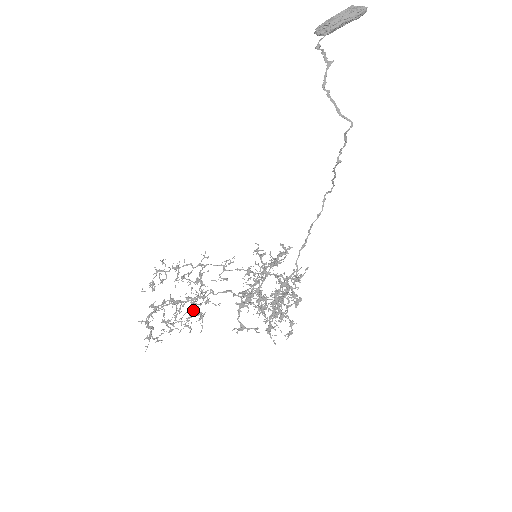
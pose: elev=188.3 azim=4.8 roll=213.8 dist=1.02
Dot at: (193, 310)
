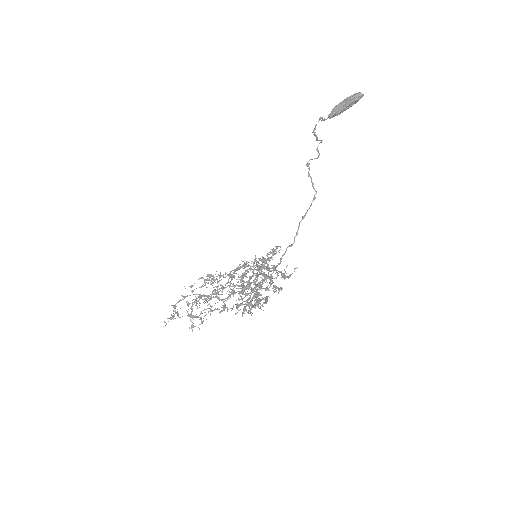
Dot at: occluded
